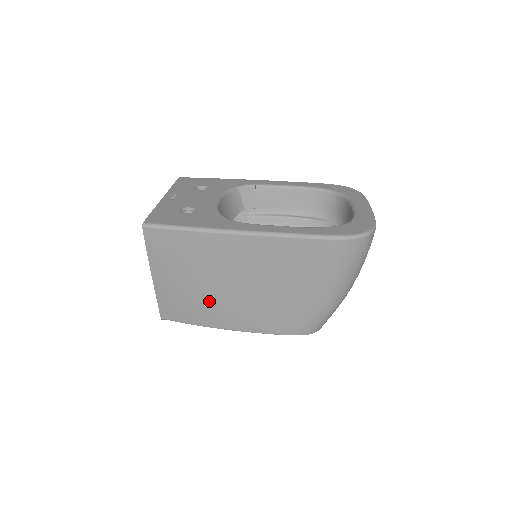
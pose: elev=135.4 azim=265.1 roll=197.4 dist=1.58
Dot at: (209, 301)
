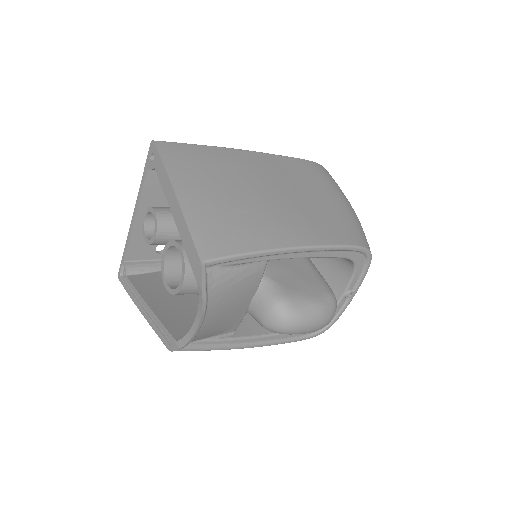
Dot at: (253, 211)
